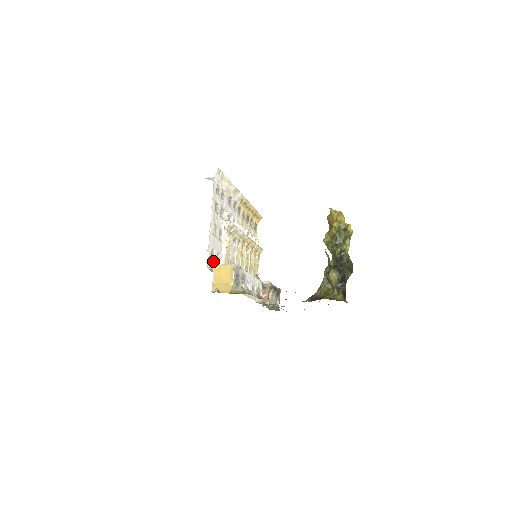
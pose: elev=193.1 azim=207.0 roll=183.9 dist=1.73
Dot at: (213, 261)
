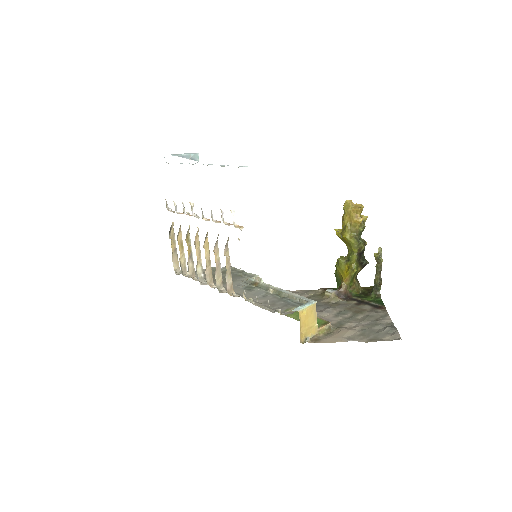
Dot at: occluded
